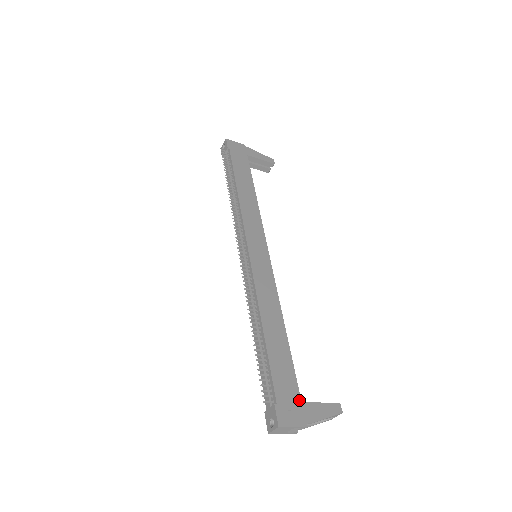
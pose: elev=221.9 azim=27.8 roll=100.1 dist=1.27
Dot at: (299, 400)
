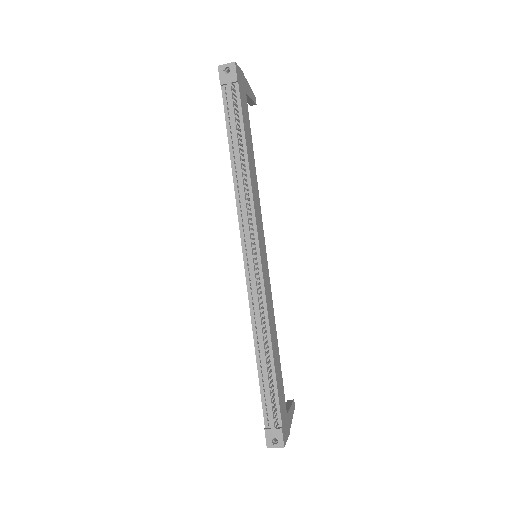
Dot at: (286, 413)
